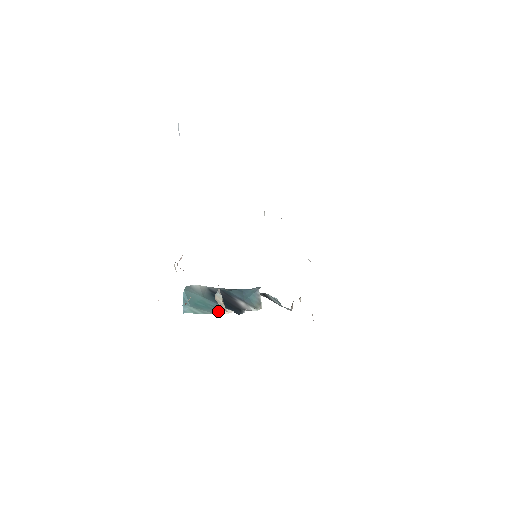
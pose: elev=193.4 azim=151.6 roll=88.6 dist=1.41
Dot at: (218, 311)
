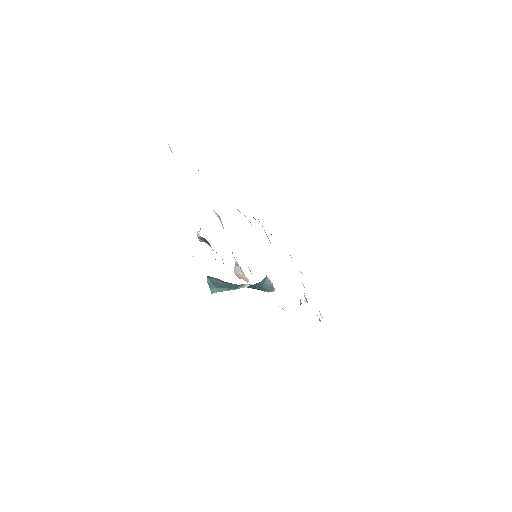
Dot at: (240, 287)
